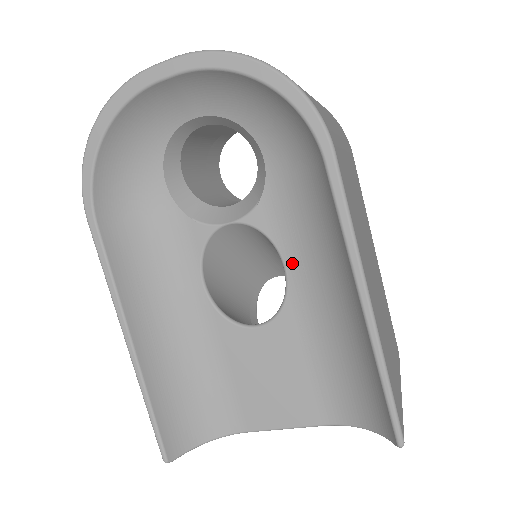
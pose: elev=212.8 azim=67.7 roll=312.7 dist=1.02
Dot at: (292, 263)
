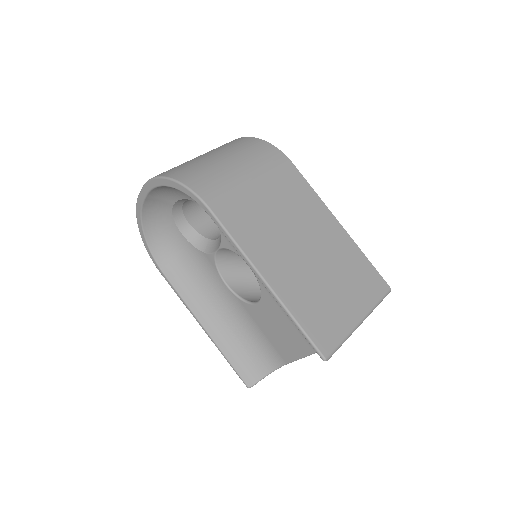
Dot at: occluded
